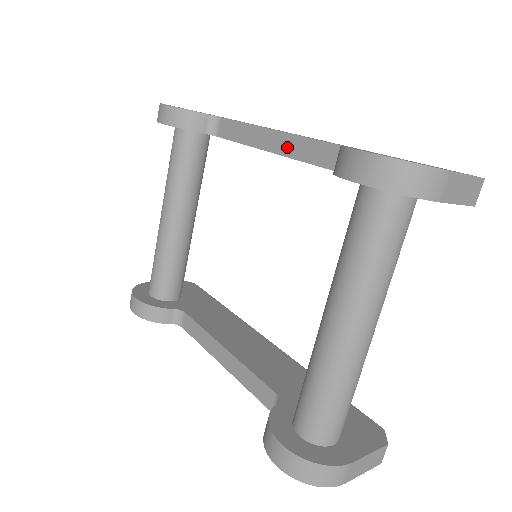
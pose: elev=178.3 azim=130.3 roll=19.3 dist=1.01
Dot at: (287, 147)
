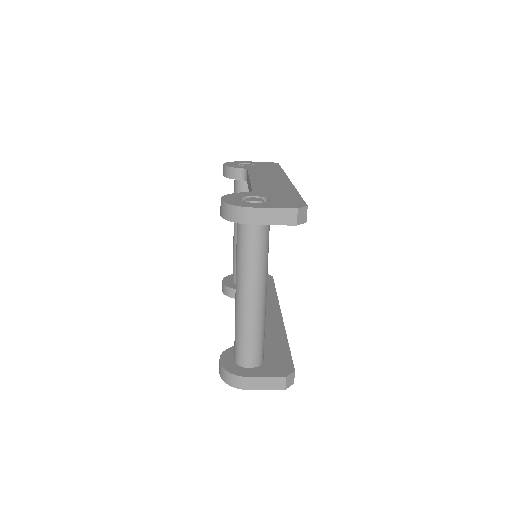
Dot at: occluded
